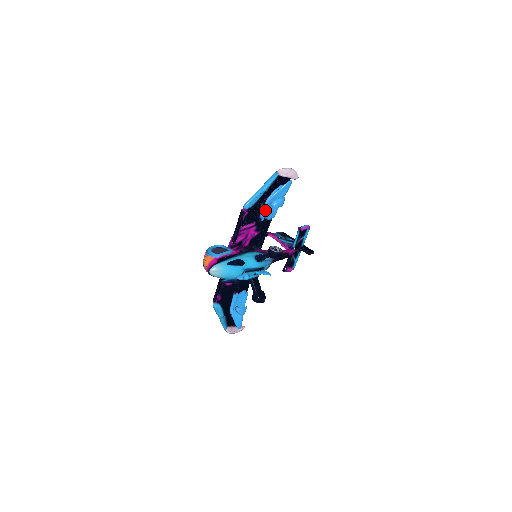
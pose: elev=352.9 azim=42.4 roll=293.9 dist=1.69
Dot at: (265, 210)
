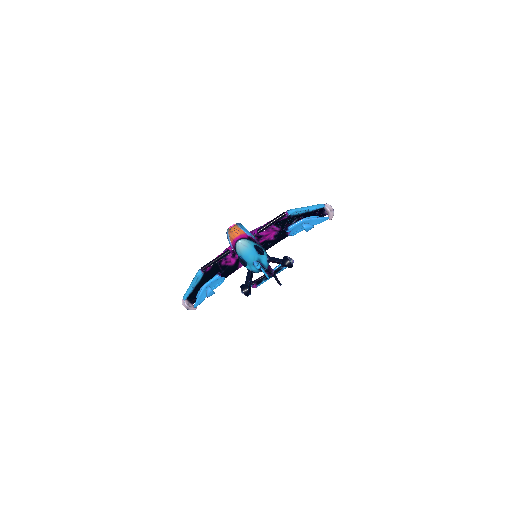
Dot at: (296, 225)
